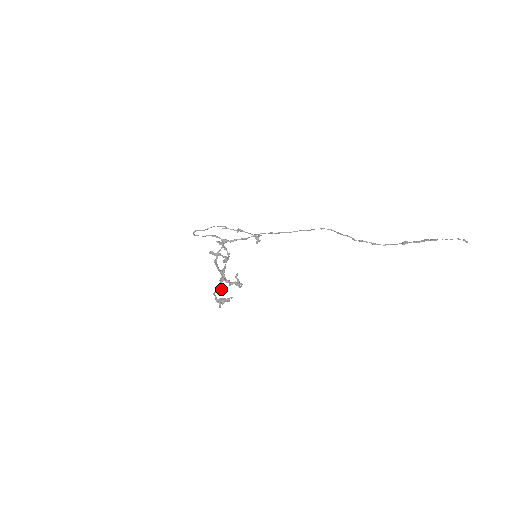
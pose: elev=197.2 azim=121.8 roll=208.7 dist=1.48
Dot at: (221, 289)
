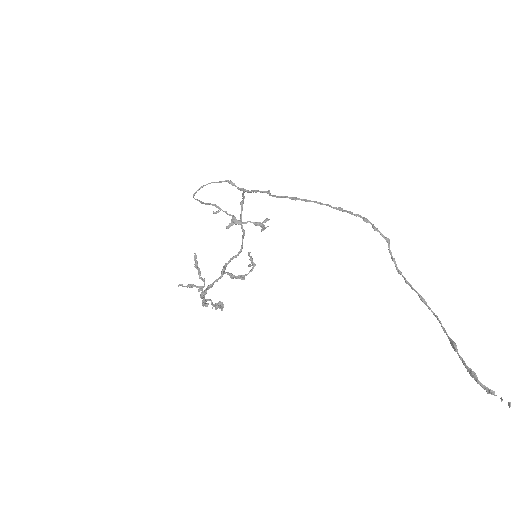
Dot at: (207, 306)
